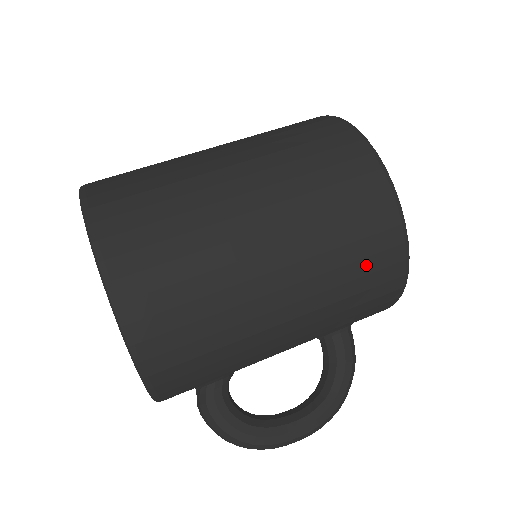
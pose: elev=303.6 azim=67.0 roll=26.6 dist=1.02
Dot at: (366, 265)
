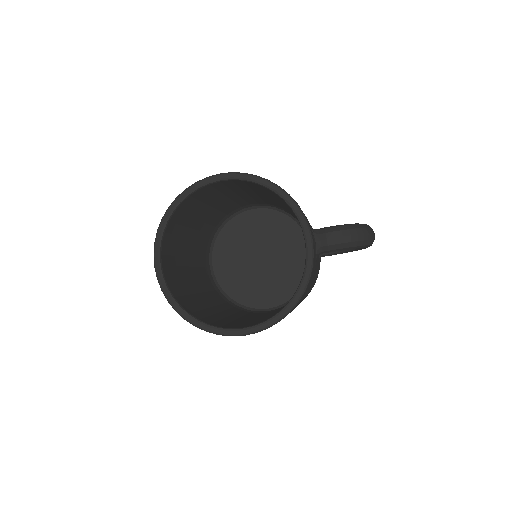
Dot at: occluded
